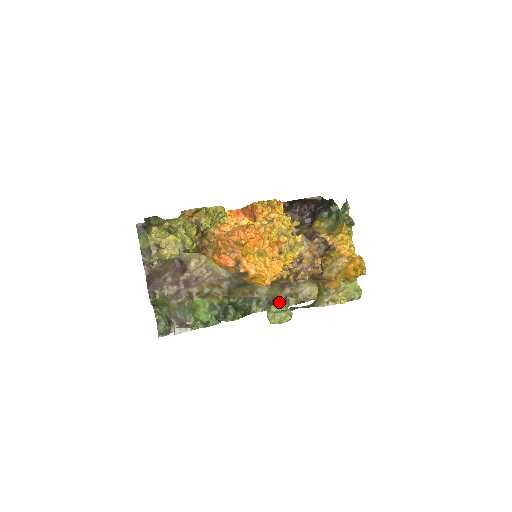
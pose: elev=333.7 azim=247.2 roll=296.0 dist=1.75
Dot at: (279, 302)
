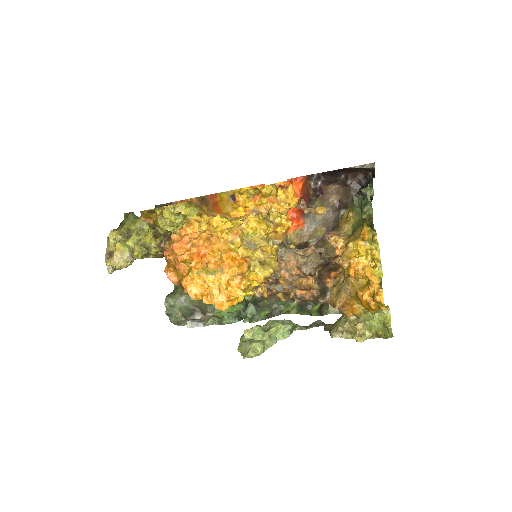
Dot at: (320, 305)
